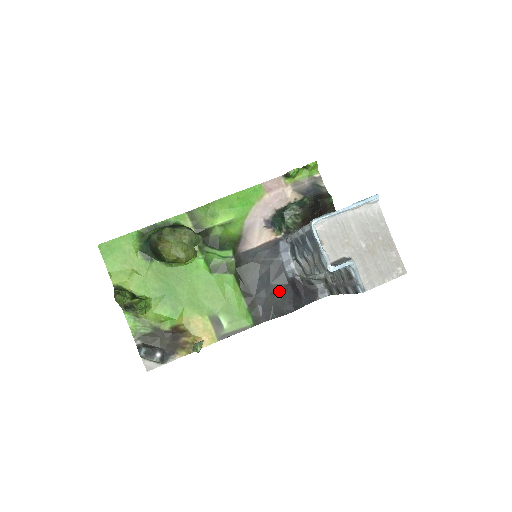
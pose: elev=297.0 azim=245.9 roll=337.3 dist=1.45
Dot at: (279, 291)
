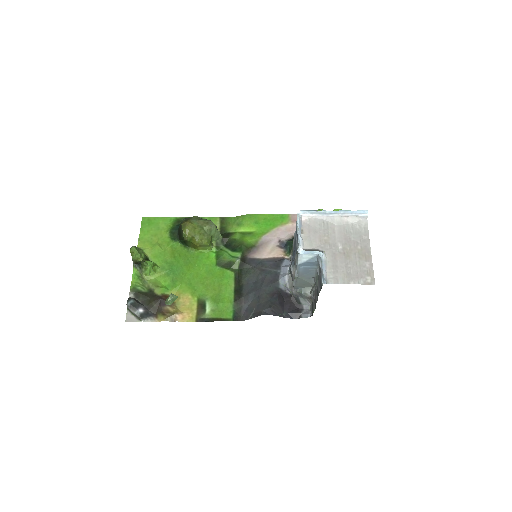
Dot at: (266, 295)
